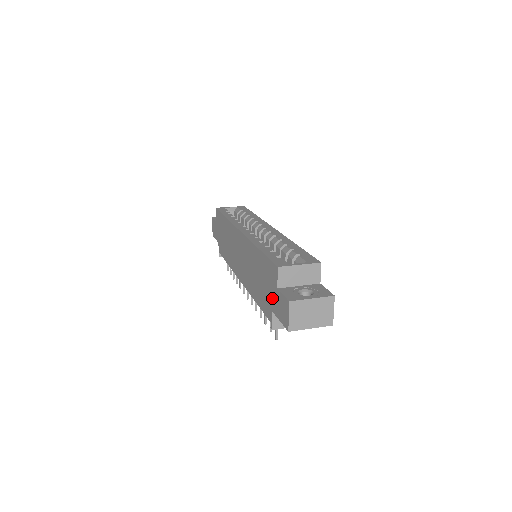
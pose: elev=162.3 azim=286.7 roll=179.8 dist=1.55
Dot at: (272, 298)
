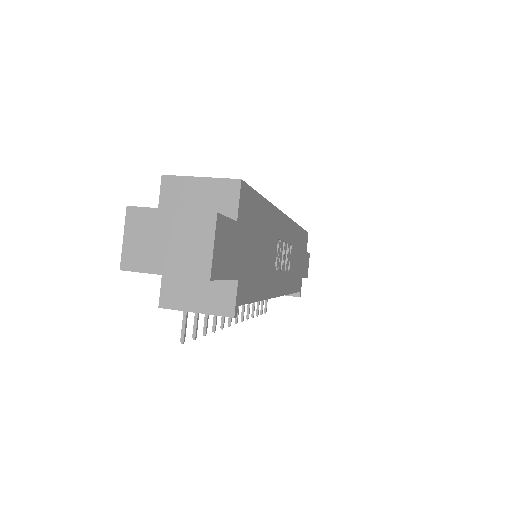
Dot at: occluded
